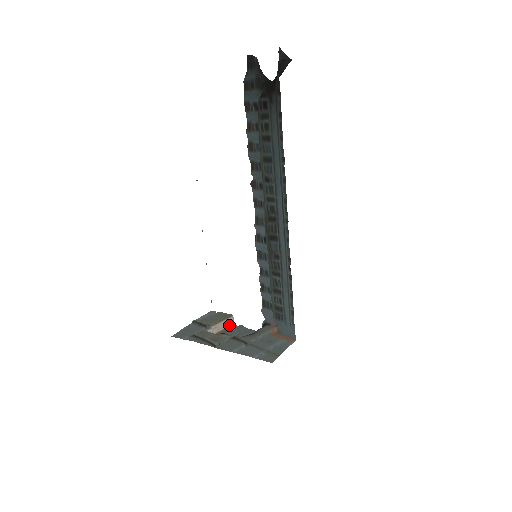
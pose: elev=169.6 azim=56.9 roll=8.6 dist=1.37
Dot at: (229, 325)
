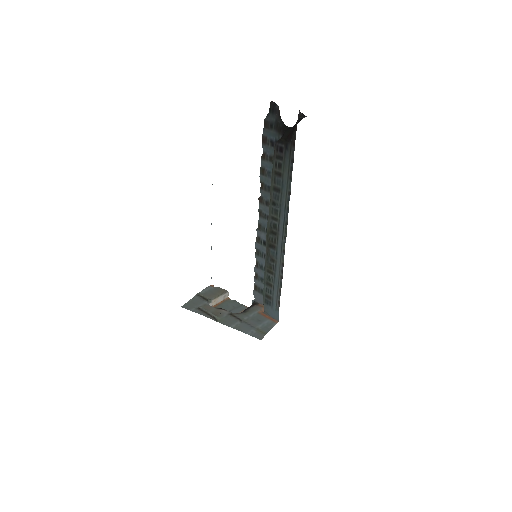
Dot at: (225, 299)
